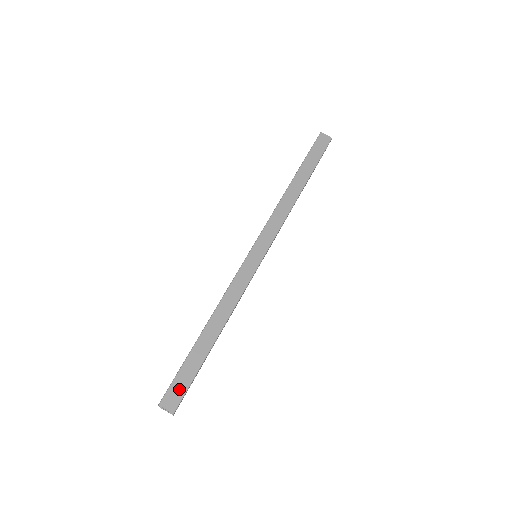
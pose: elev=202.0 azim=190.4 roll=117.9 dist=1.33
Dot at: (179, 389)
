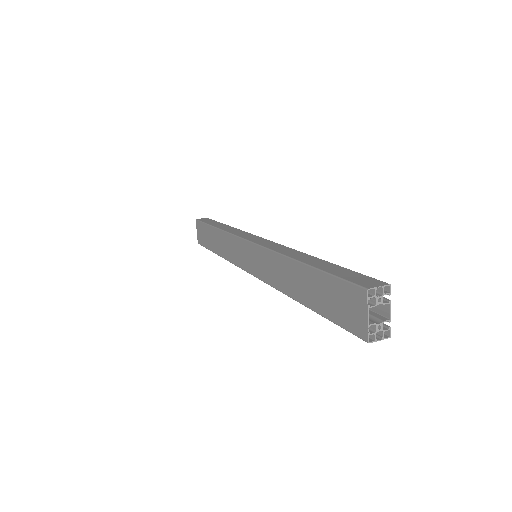
Dot at: (359, 278)
